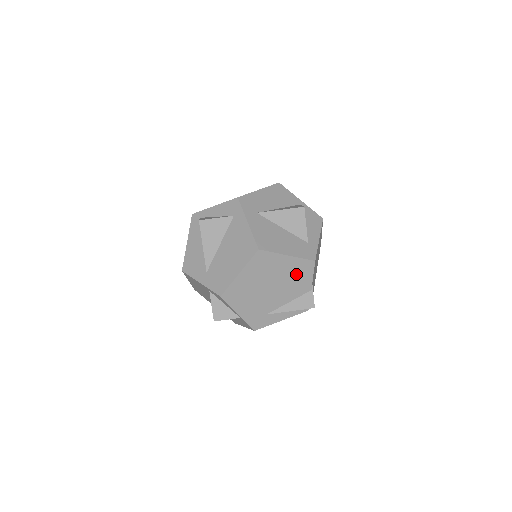
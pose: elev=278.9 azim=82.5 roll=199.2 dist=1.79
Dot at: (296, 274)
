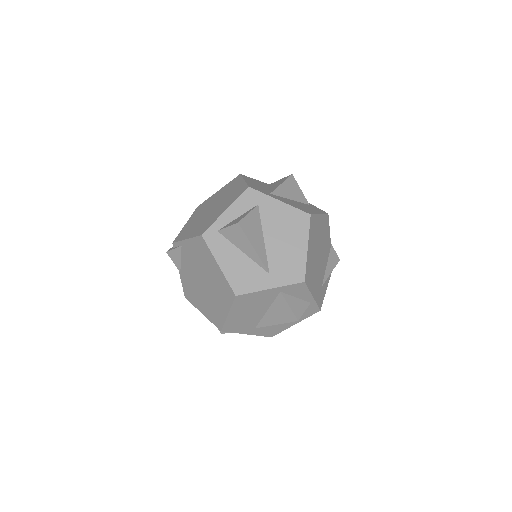
Dot at: (325, 232)
